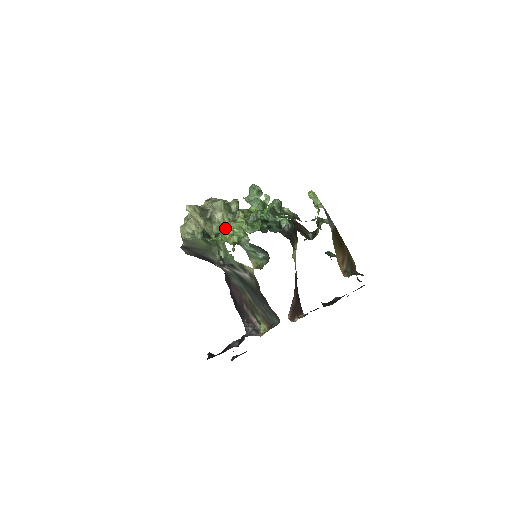
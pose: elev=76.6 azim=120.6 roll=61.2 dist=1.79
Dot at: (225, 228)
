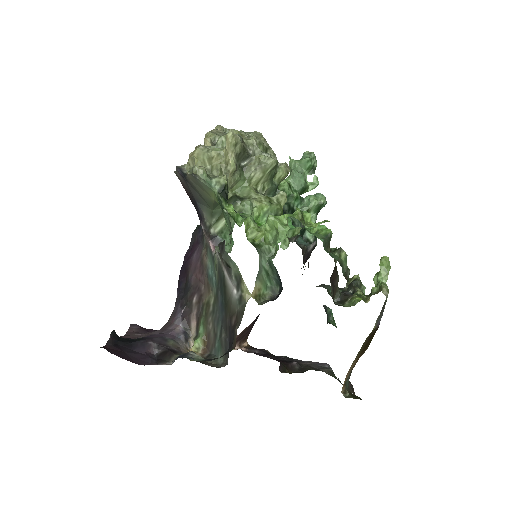
Dot at: (253, 202)
